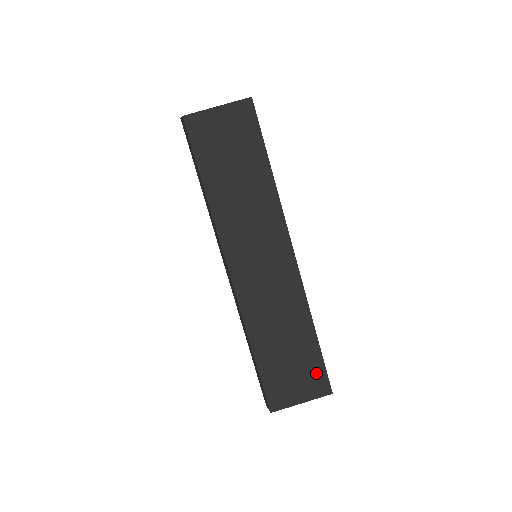
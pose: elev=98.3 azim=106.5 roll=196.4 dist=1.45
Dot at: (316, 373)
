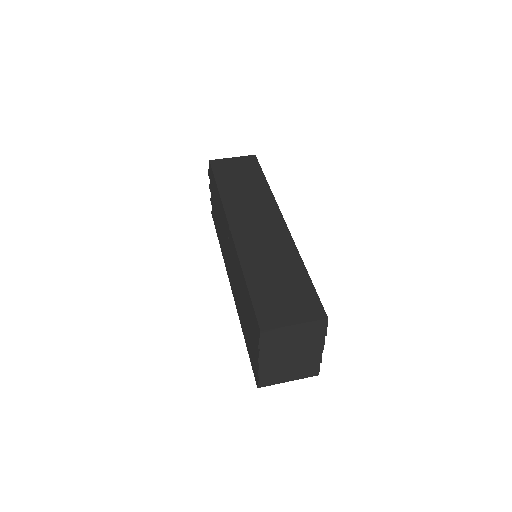
Dot at: (308, 299)
